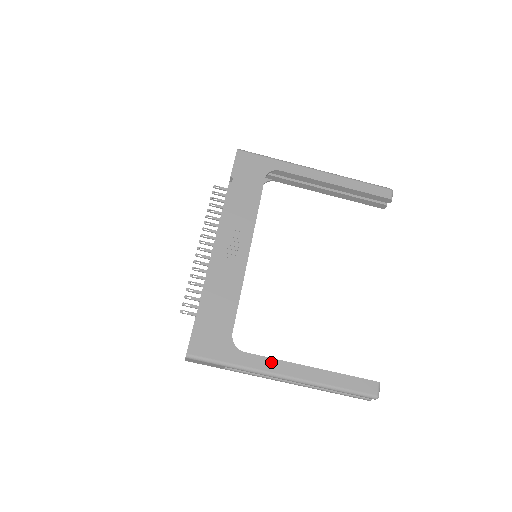
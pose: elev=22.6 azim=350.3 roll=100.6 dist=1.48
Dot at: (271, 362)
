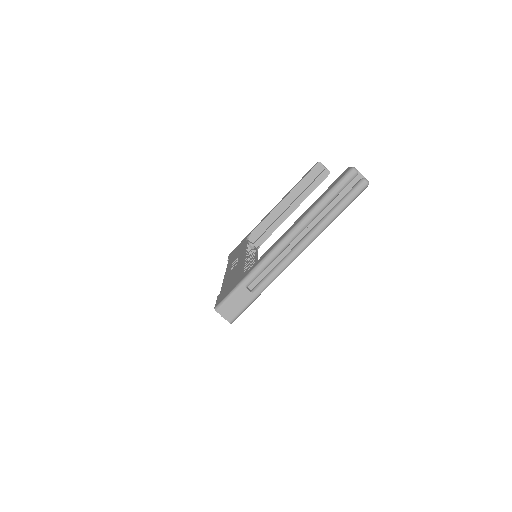
Dot at: (270, 249)
